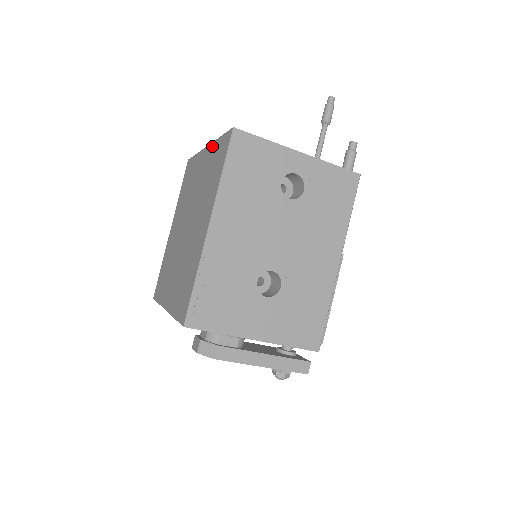
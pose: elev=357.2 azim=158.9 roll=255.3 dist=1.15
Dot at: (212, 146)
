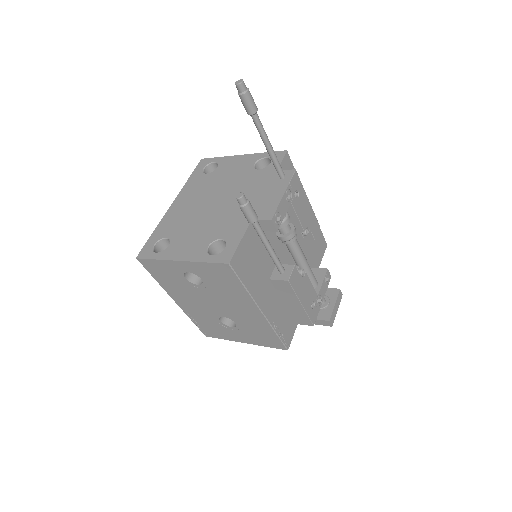
Dot at: occluded
